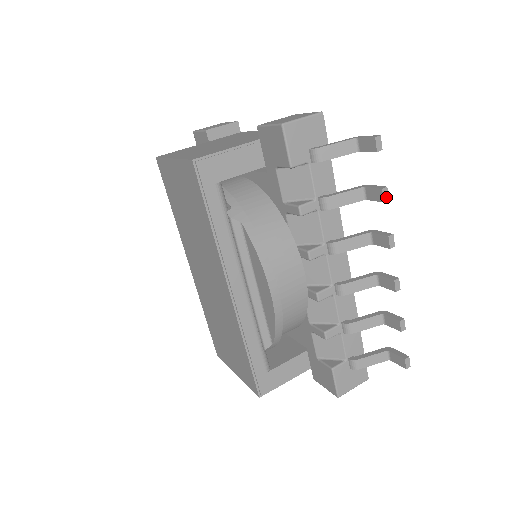
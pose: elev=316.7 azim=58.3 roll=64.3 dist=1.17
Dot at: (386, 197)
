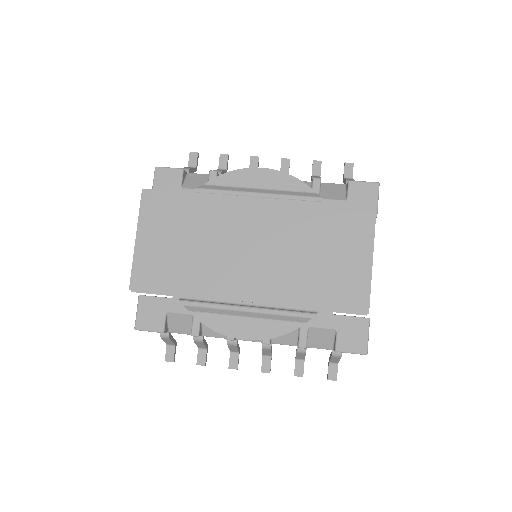
Dot at: (226, 155)
